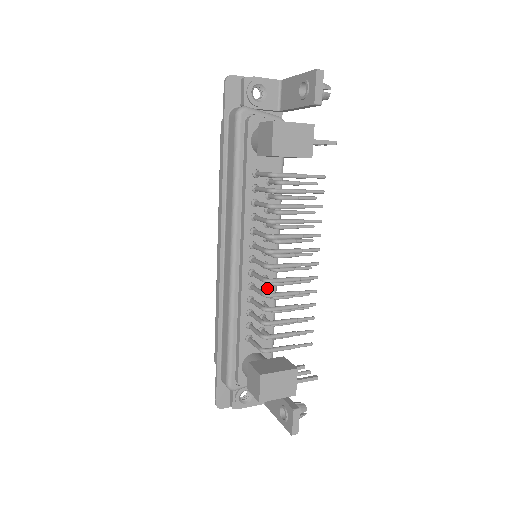
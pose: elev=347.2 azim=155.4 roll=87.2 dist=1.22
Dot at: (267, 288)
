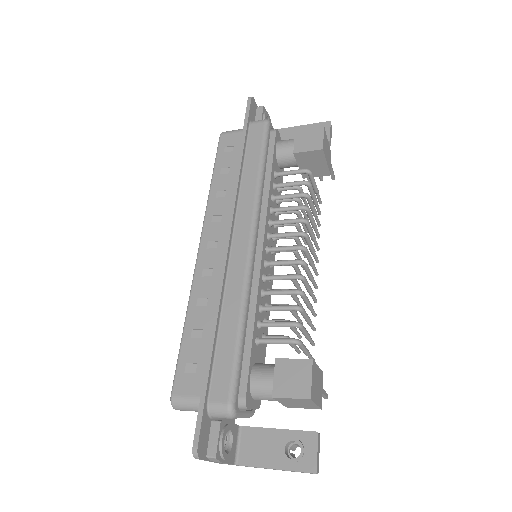
Dot at: occluded
